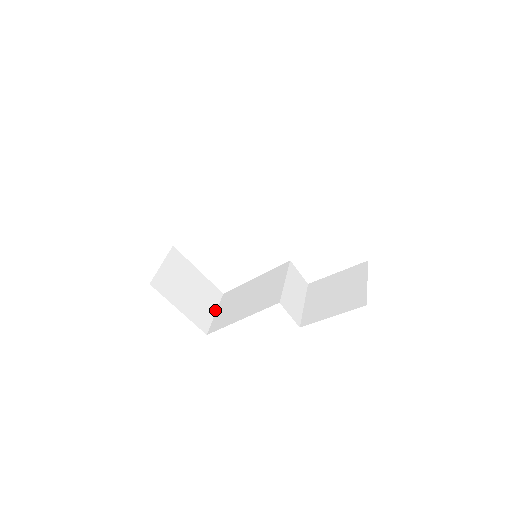
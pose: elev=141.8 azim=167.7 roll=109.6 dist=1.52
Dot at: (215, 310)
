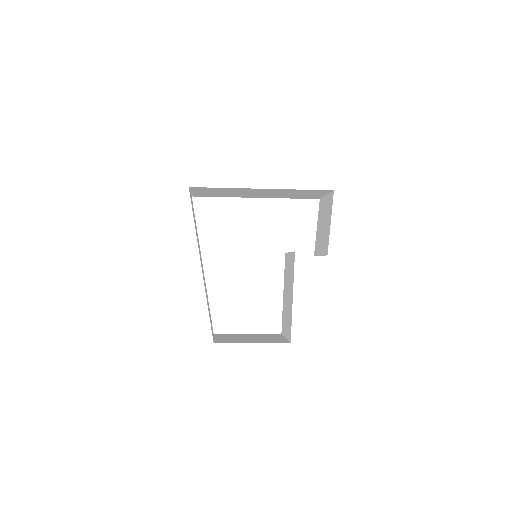
Dot at: occluded
